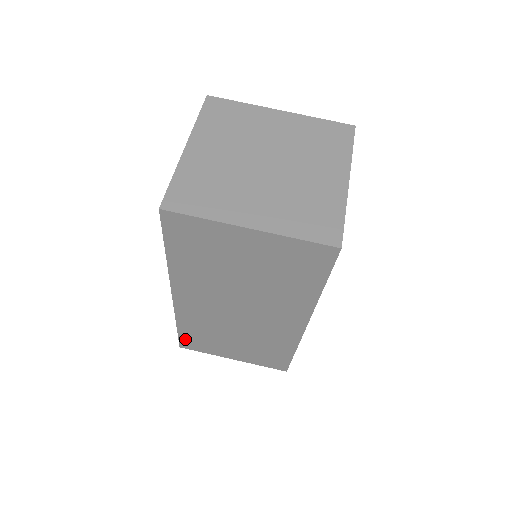
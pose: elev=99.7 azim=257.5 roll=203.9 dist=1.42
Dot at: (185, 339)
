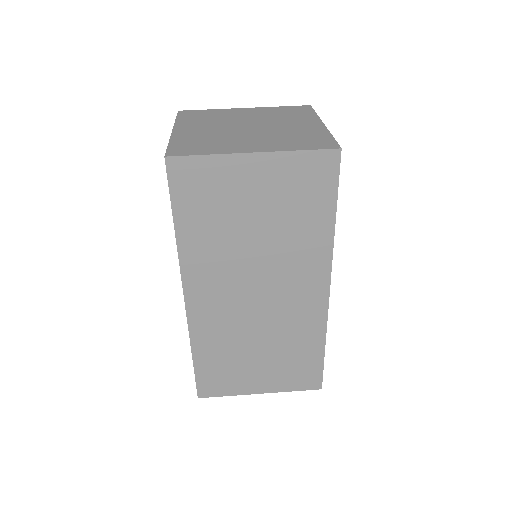
Dot at: (203, 378)
